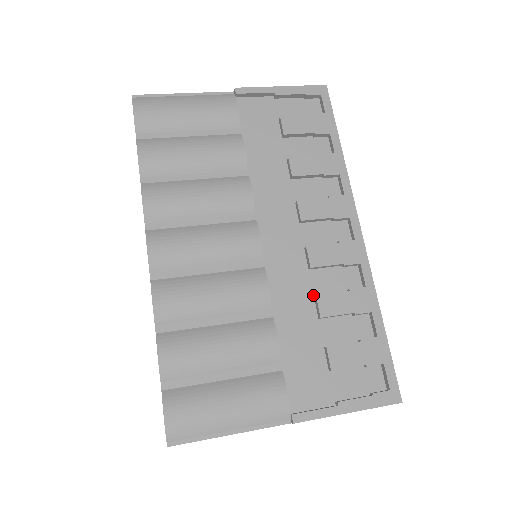
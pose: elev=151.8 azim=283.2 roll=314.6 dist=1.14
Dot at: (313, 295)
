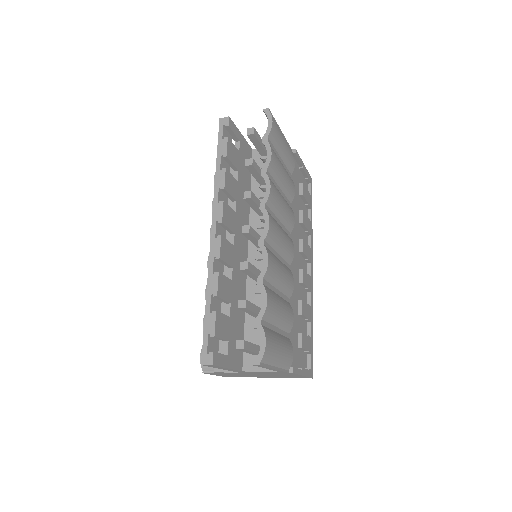
Dot at: (298, 299)
